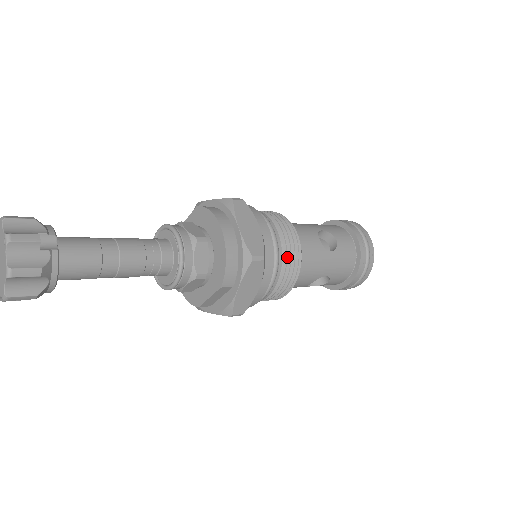
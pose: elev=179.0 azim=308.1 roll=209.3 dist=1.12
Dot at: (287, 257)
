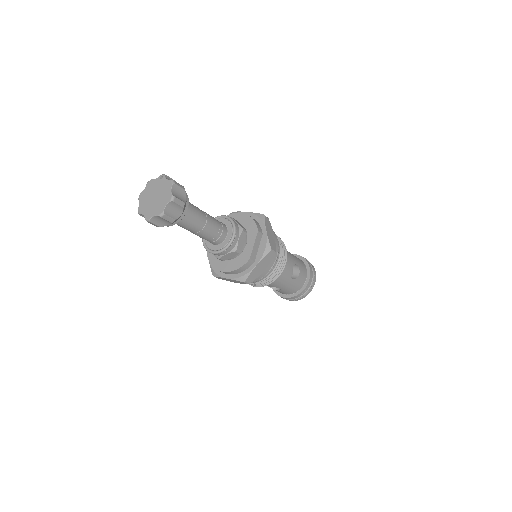
Dot at: occluded
